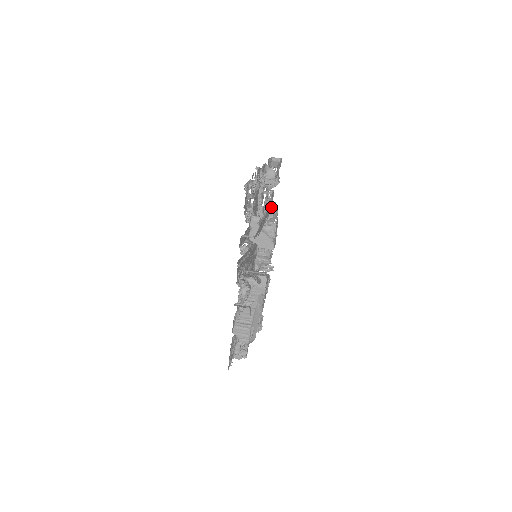
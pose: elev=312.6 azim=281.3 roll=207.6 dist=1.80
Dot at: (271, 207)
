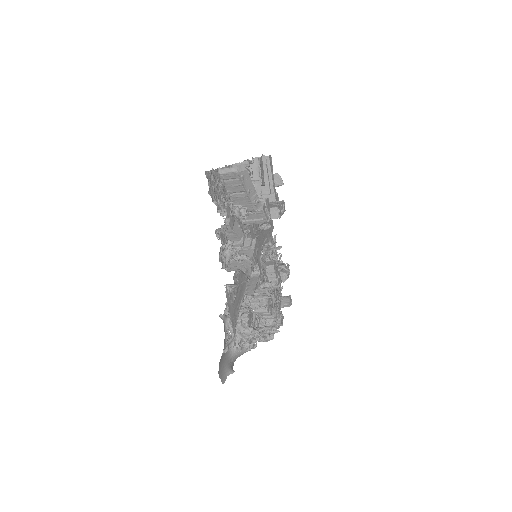
Dot at: (278, 254)
